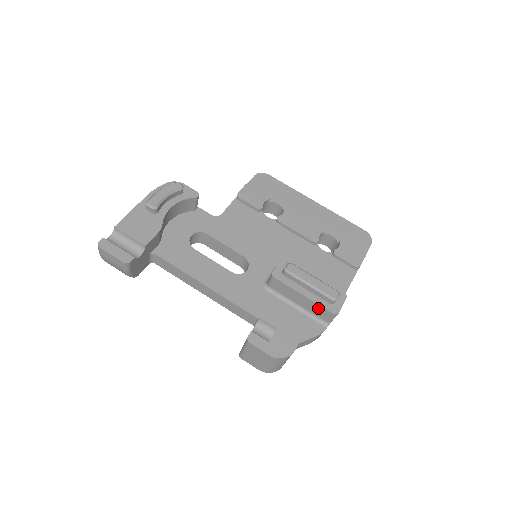
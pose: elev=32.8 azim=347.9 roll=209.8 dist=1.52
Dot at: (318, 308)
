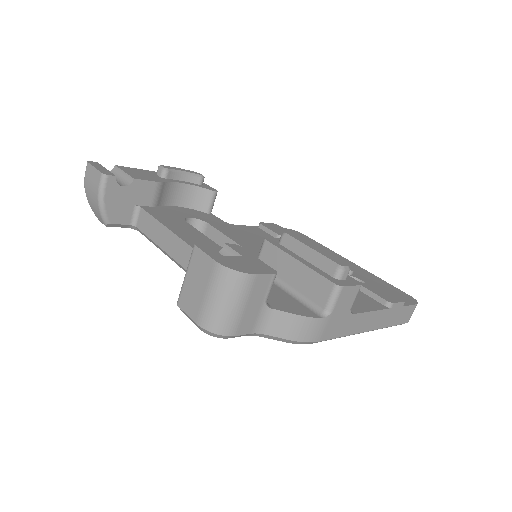
Dot at: (314, 280)
